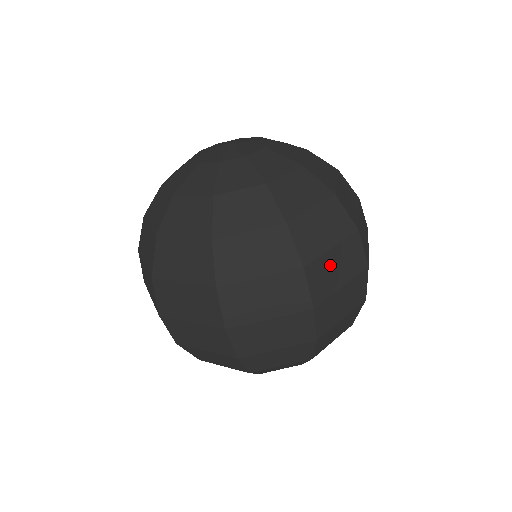
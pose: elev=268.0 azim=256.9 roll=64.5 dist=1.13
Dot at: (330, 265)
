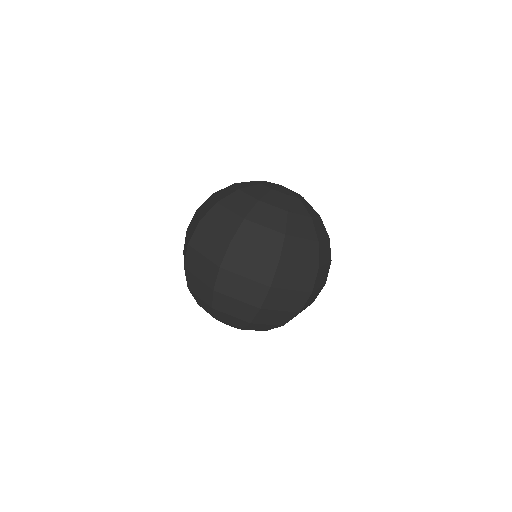
Dot at: (293, 272)
